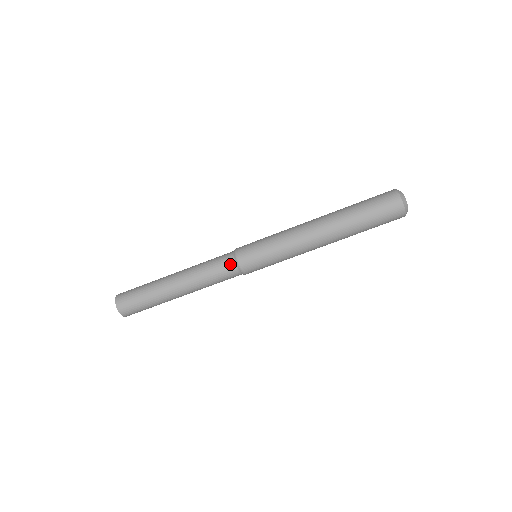
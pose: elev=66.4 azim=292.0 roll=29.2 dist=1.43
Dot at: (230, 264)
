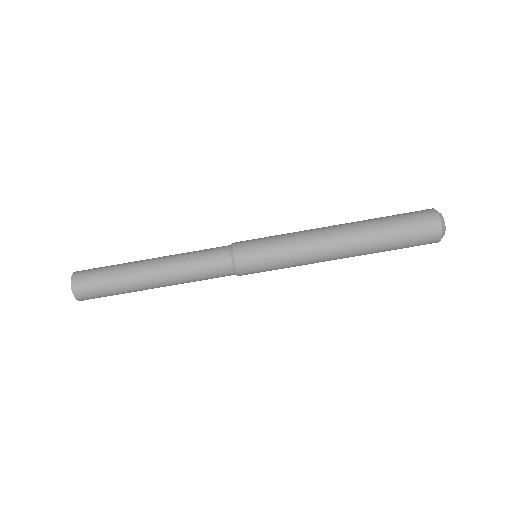
Dot at: (223, 252)
